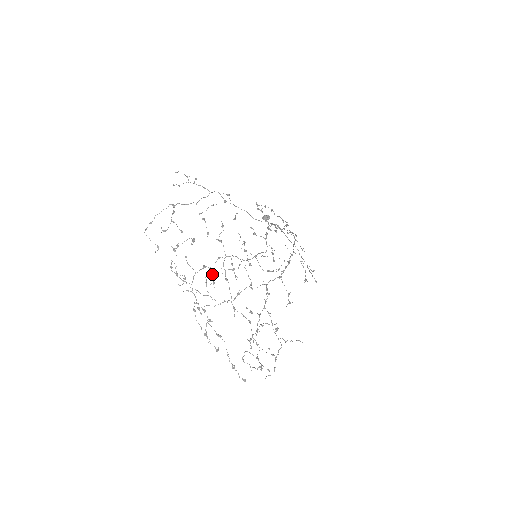
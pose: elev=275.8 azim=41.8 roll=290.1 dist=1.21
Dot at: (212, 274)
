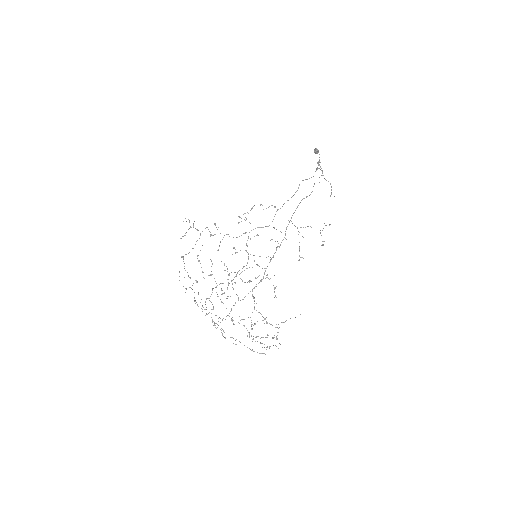
Dot at: occluded
